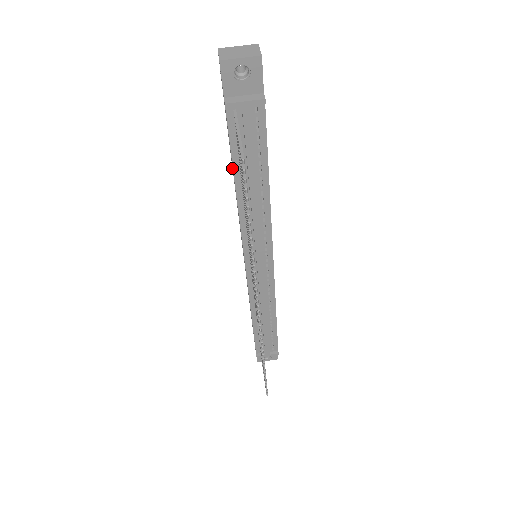
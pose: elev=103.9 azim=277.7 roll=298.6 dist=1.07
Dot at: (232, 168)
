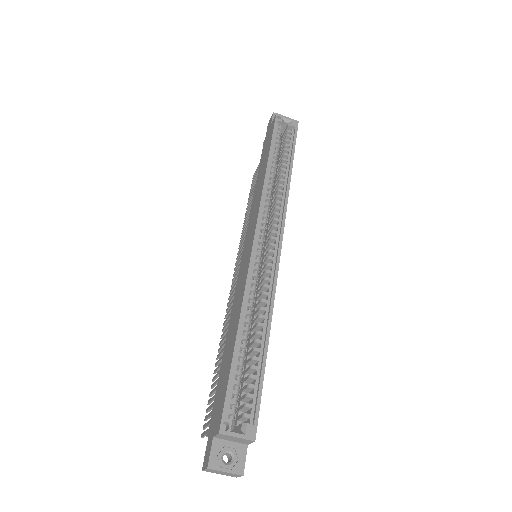
Dot at: (239, 319)
